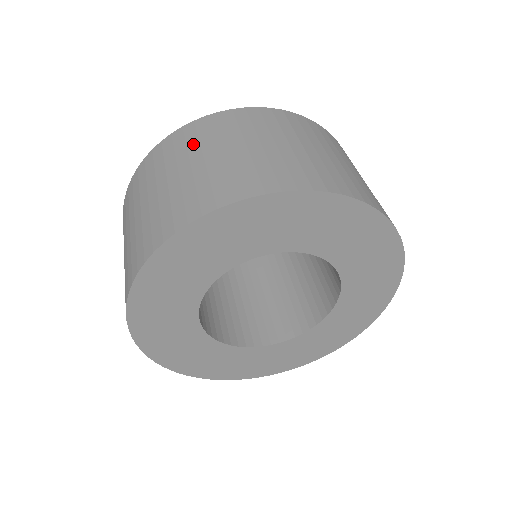
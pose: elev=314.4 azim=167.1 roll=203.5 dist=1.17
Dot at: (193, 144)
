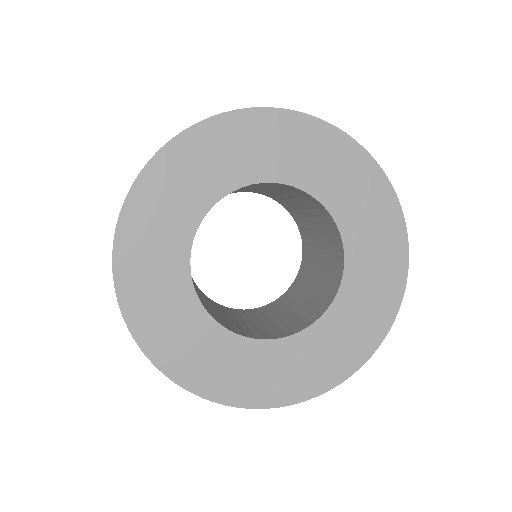
Dot at: occluded
